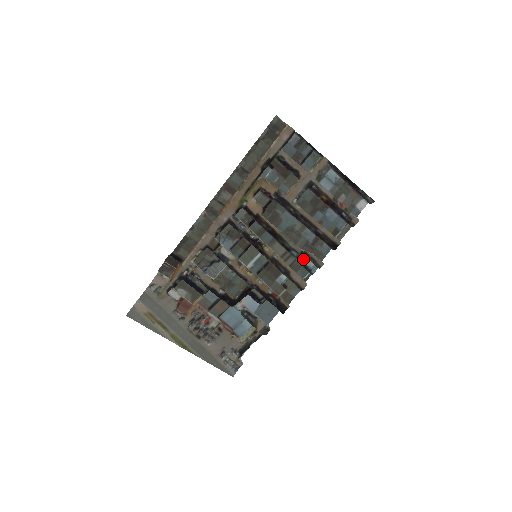
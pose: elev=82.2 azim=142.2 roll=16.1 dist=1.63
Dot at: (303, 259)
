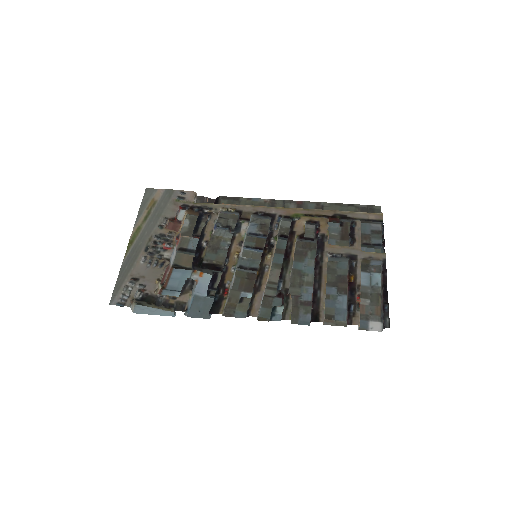
Dot at: (280, 304)
